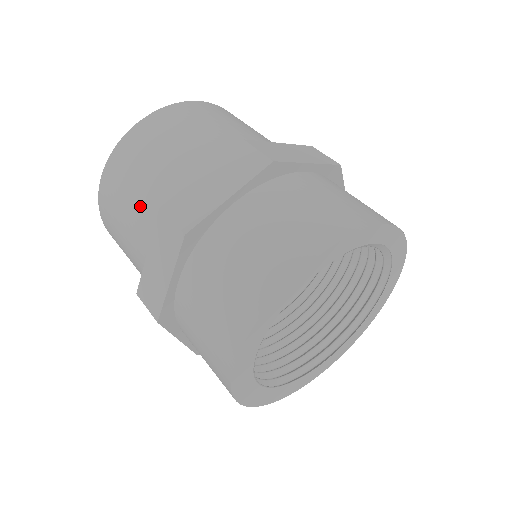
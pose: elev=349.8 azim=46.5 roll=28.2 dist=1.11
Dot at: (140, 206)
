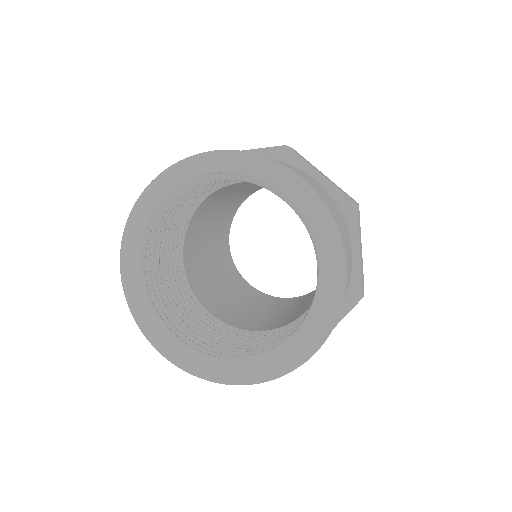
Dot at: occluded
